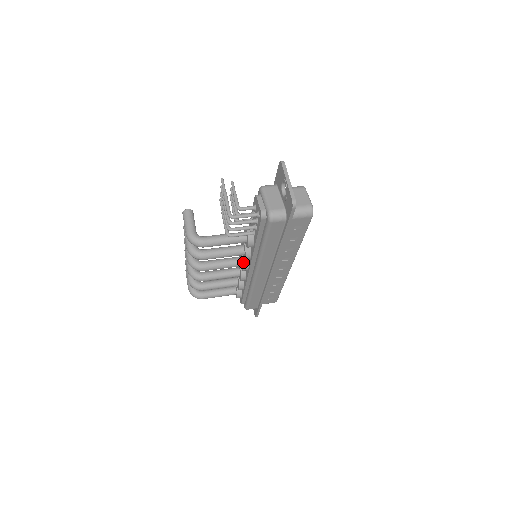
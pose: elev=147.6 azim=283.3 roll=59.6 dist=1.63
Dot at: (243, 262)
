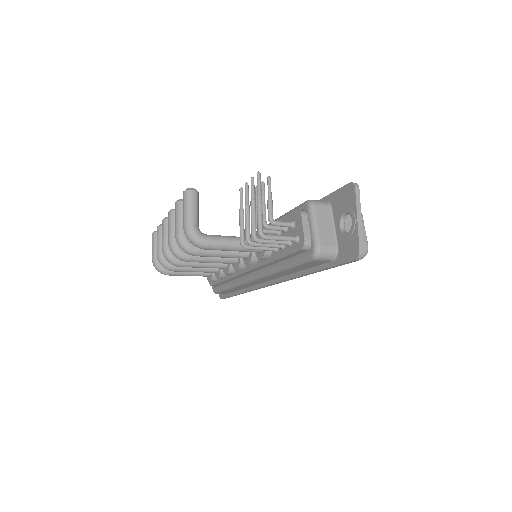
Dot at: (240, 262)
